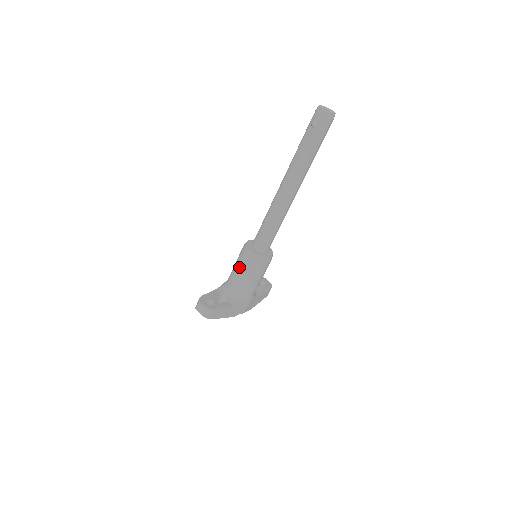
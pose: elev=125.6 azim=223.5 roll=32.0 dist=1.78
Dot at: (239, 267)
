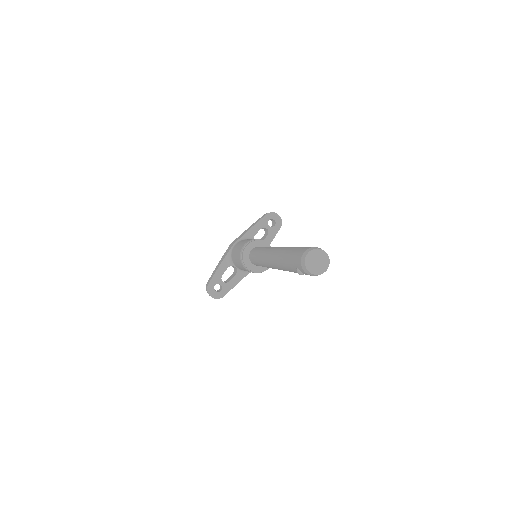
Dot at: (240, 266)
